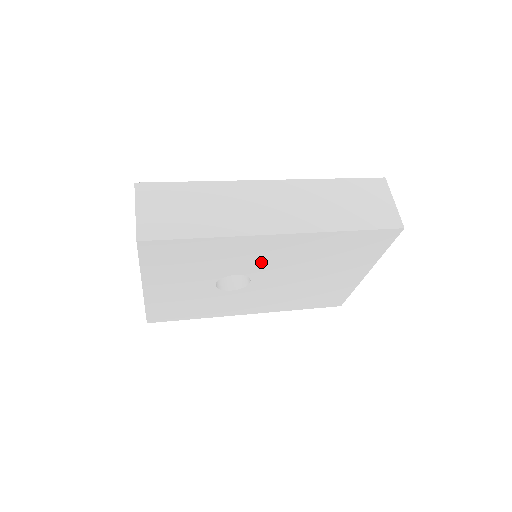
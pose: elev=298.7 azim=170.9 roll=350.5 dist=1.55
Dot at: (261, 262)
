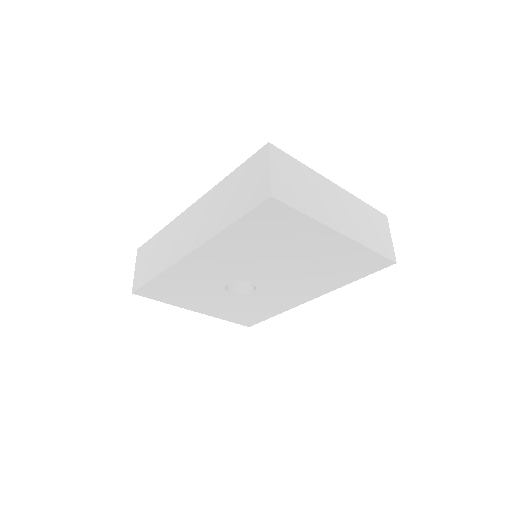
Dot at: (224, 271)
